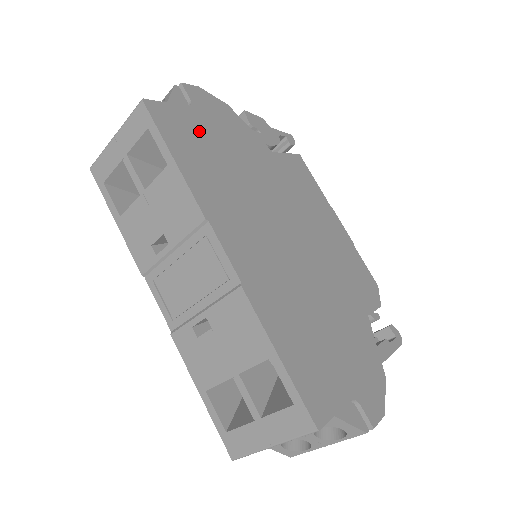
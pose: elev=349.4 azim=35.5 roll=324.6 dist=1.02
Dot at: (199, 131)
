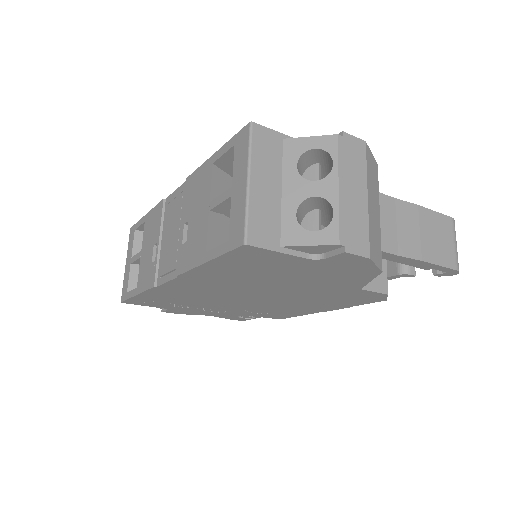
Dot at: occluded
